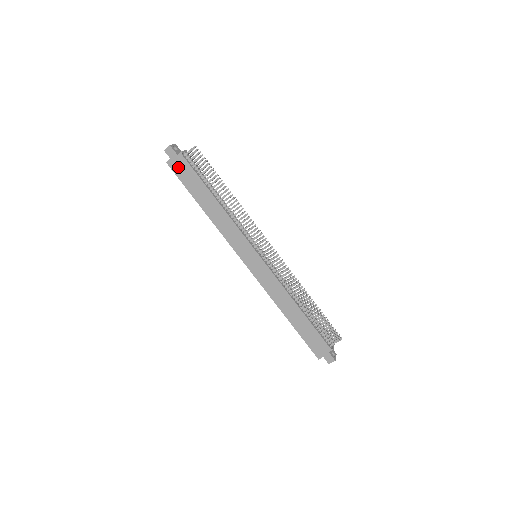
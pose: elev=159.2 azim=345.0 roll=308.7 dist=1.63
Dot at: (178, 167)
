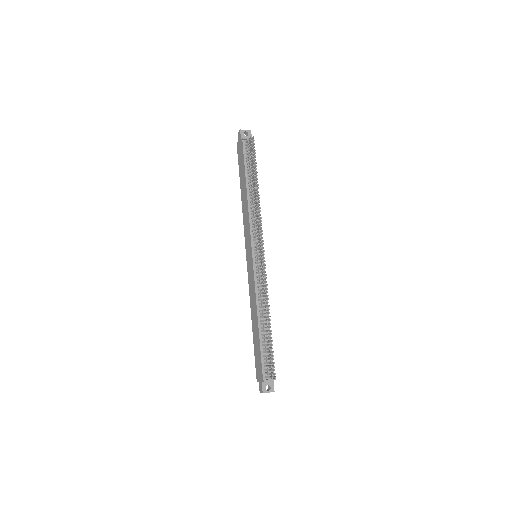
Dot at: (240, 150)
